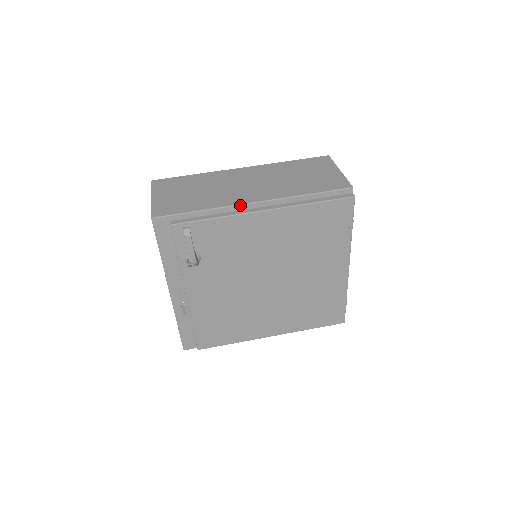
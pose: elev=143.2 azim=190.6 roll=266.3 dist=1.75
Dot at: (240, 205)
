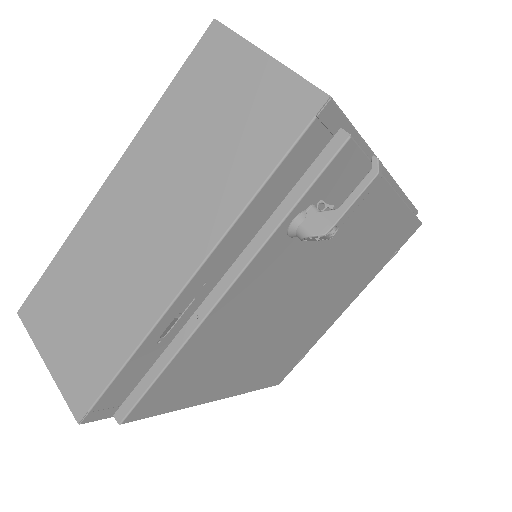
Dot at: (383, 166)
